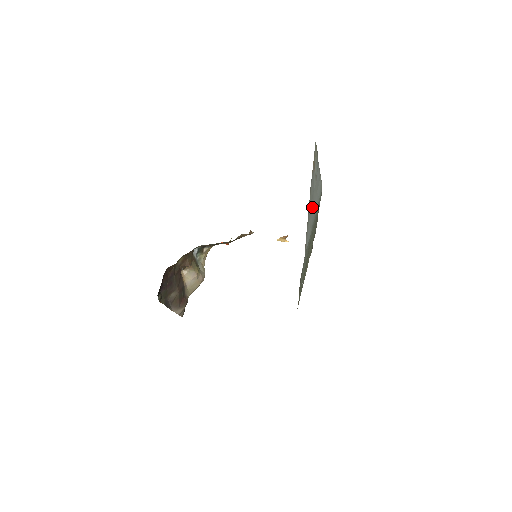
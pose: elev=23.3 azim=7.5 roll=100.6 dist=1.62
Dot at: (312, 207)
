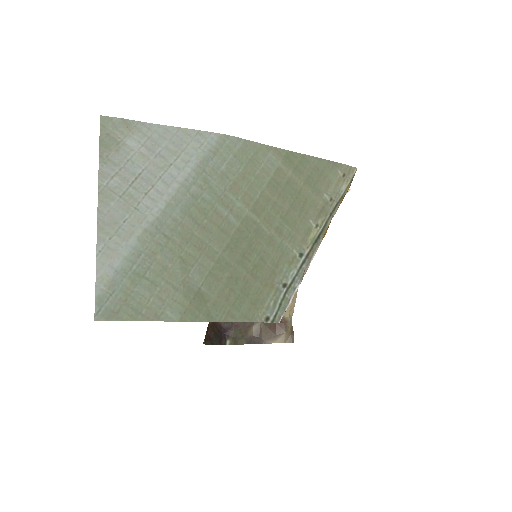
Dot at: (143, 199)
